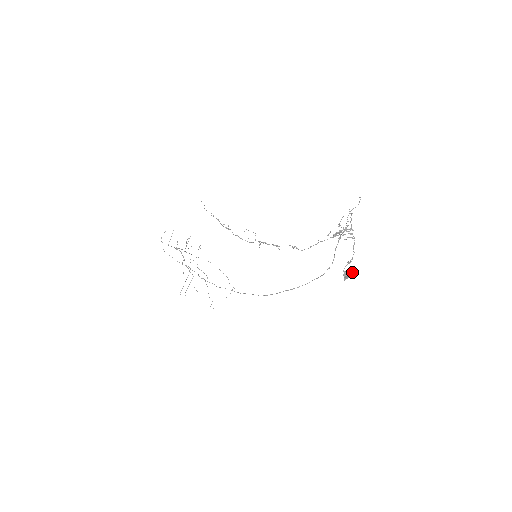
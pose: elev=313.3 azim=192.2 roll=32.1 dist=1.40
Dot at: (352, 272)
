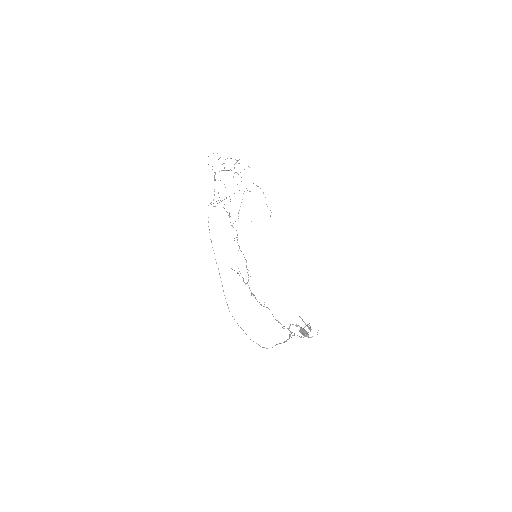
Dot at: (305, 334)
